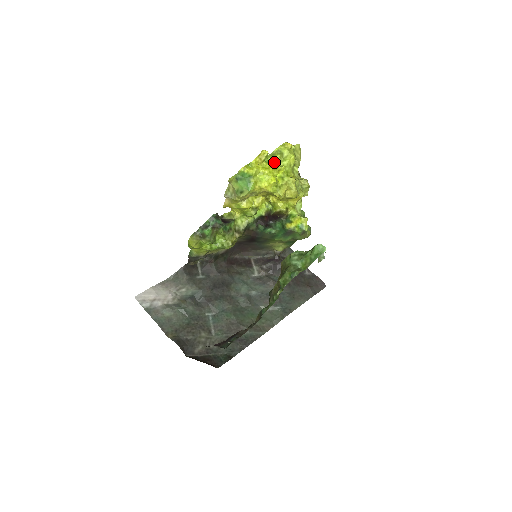
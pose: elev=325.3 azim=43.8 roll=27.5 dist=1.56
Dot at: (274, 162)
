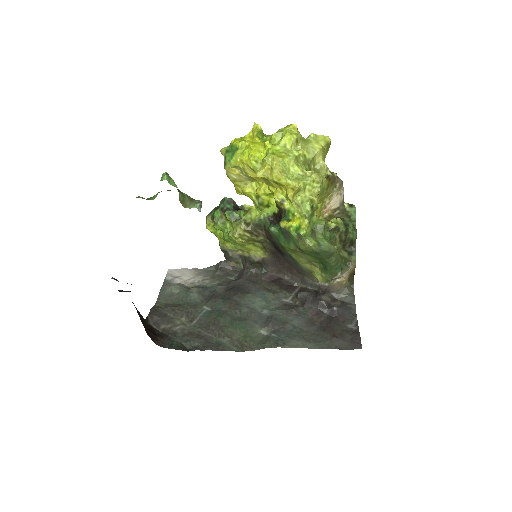
Dot at: (270, 140)
